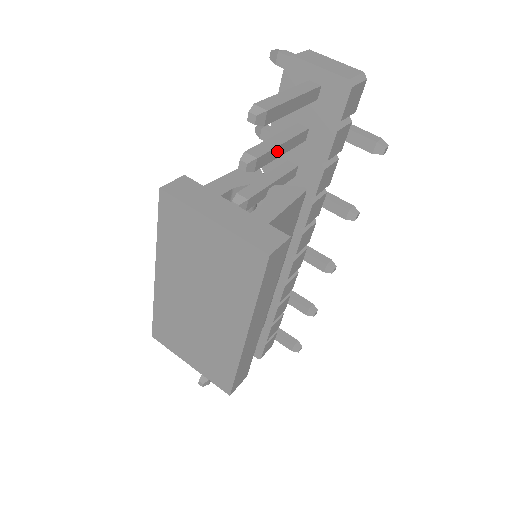
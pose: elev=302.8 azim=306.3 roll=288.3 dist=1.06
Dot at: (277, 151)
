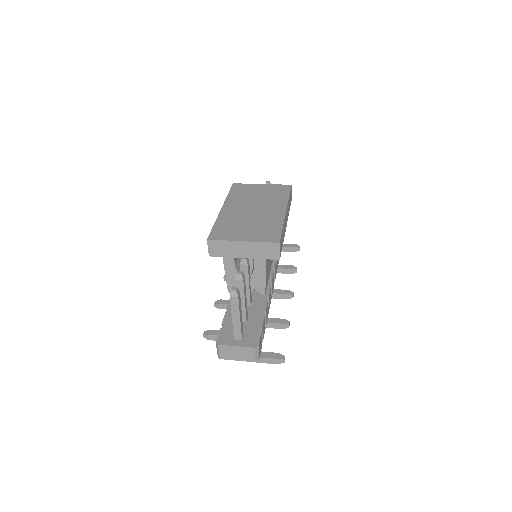
Dot at: occluded
